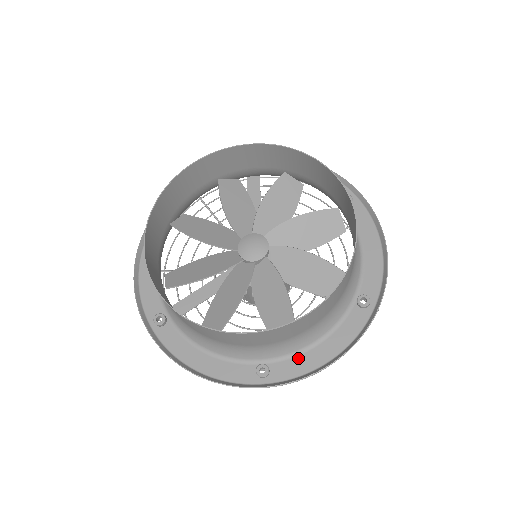
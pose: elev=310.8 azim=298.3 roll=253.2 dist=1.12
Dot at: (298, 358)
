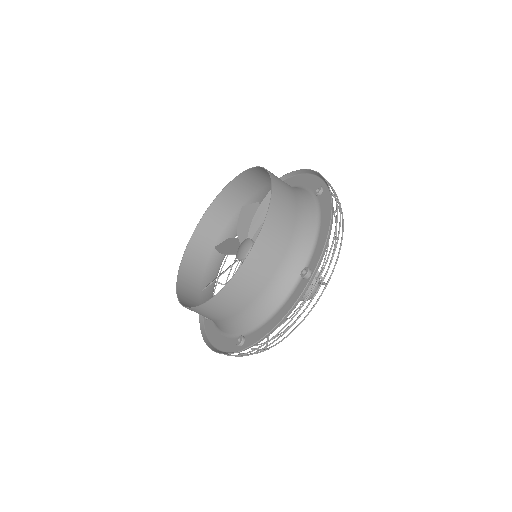
Dot at: (261, 328)
